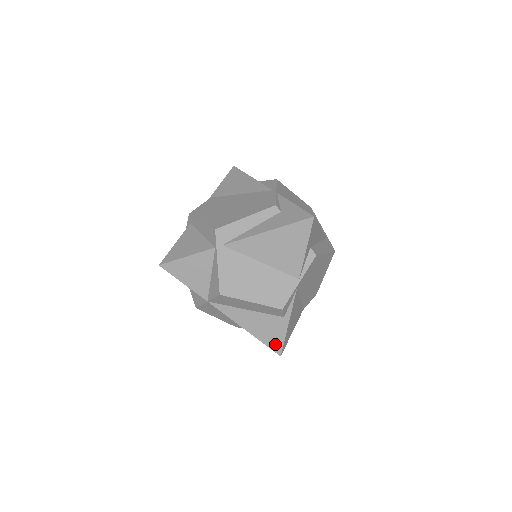
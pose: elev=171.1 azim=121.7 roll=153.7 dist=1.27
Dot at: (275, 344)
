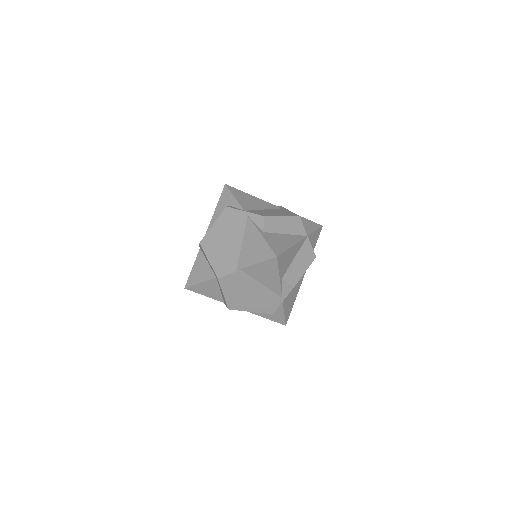
Dot at: occluded
